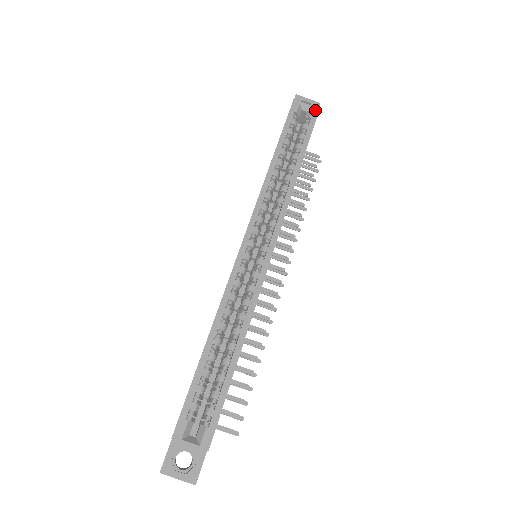
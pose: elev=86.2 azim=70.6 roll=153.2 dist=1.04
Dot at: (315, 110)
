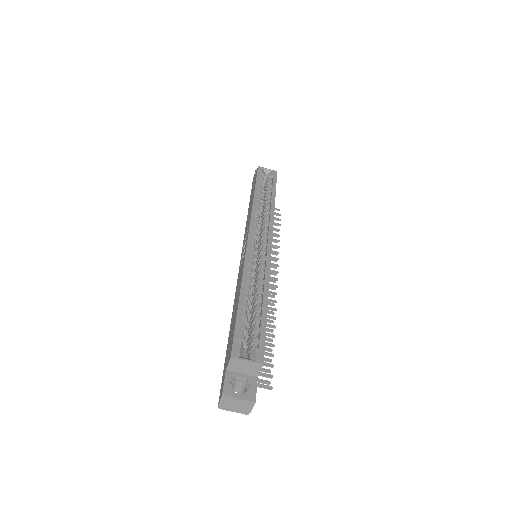
Dot at: (274, 172)
